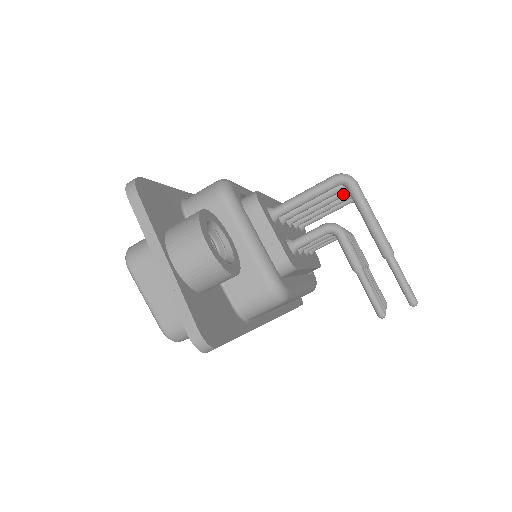
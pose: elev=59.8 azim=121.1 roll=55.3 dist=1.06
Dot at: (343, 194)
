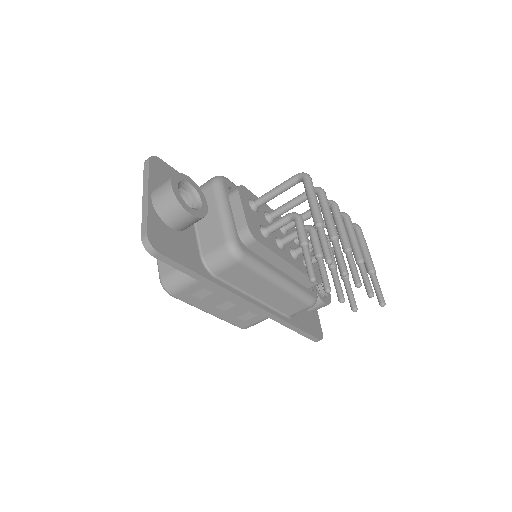
Dot at: occluded
